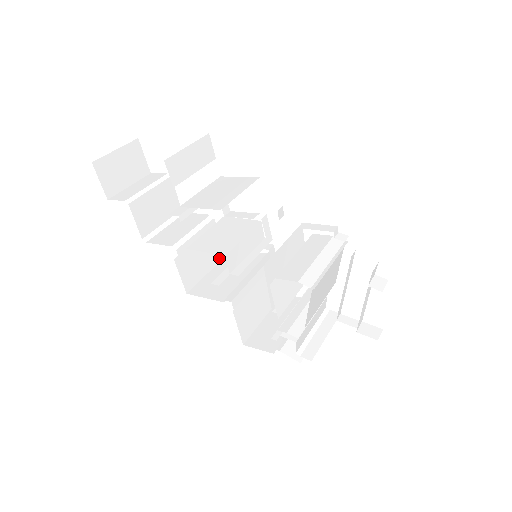
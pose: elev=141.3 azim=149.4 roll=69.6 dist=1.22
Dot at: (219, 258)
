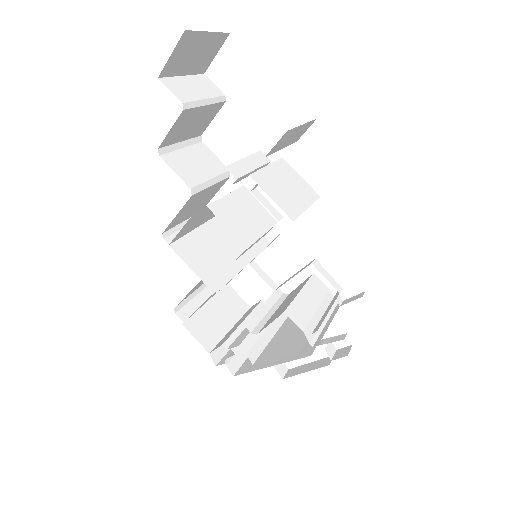
Dot at: (208, 219)
